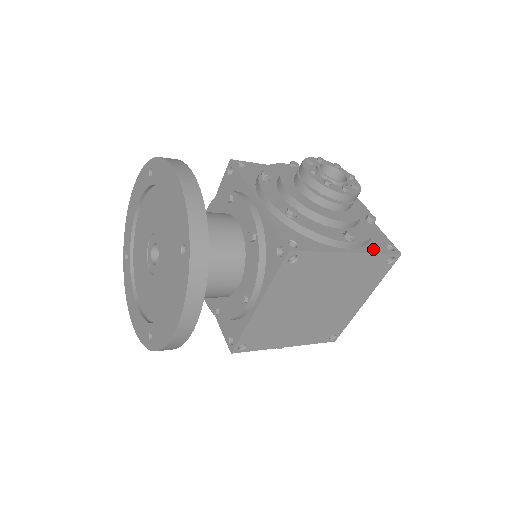
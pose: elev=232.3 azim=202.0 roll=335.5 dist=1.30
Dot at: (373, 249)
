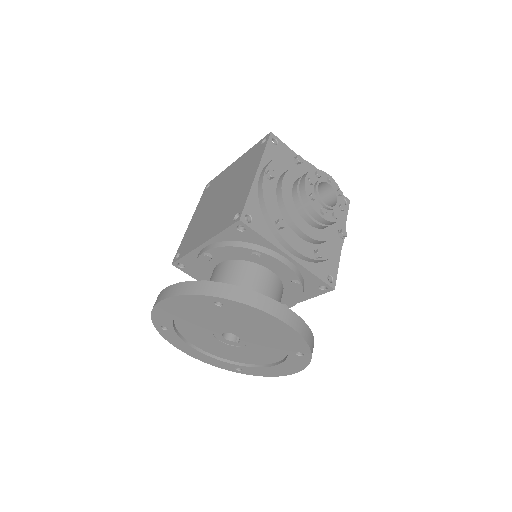
Dot at: occluded
